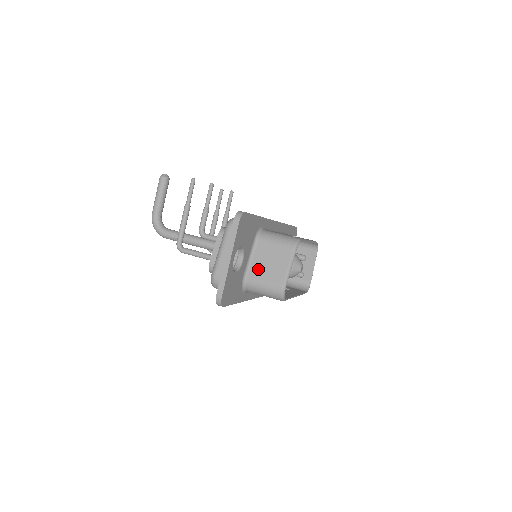
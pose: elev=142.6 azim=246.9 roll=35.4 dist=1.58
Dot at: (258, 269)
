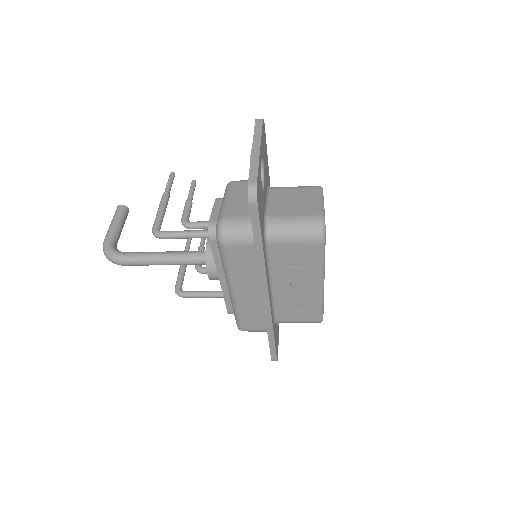
Dot at: (281, 208)
